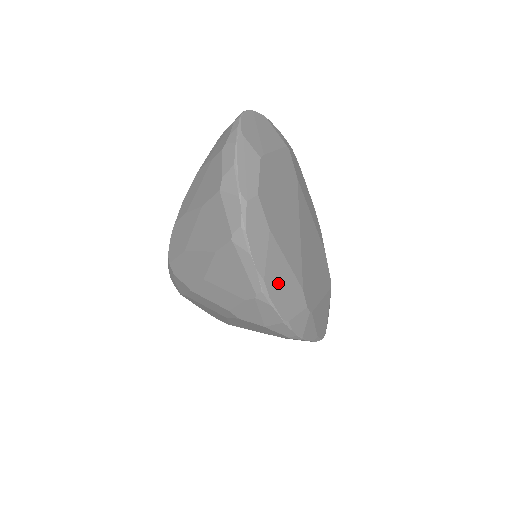
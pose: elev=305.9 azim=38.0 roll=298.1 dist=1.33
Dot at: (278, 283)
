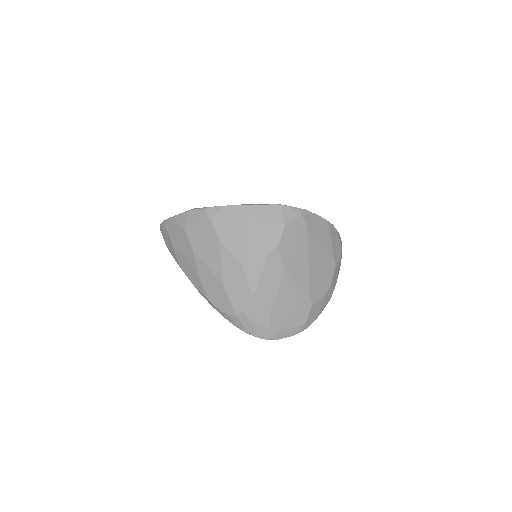
Dot at: occluded
